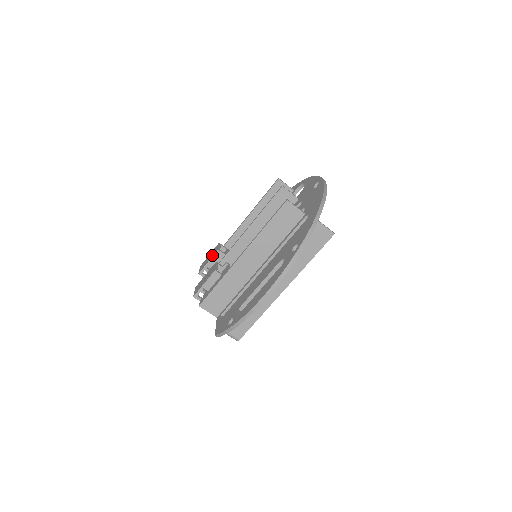
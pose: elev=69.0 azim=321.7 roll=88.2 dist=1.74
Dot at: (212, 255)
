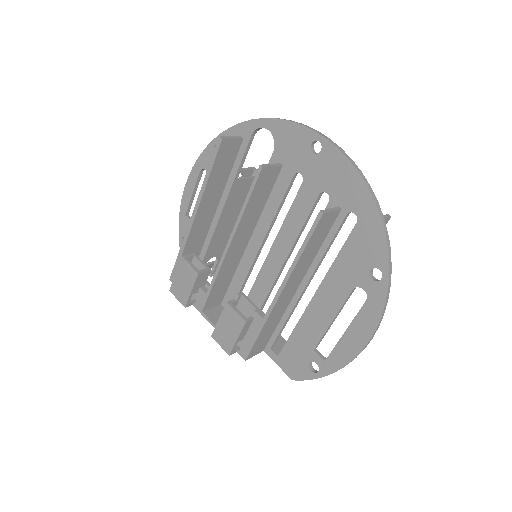
Dot at: (190, 281)
